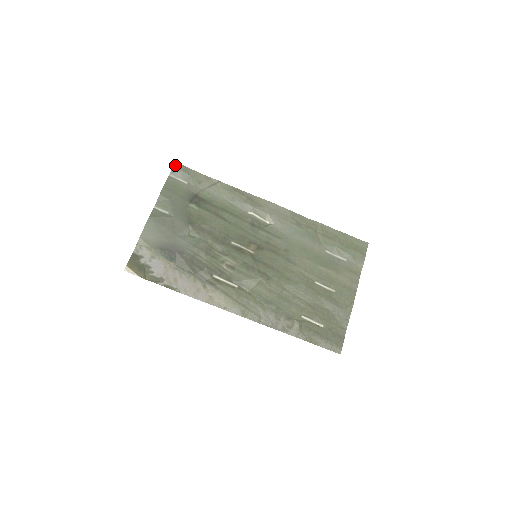
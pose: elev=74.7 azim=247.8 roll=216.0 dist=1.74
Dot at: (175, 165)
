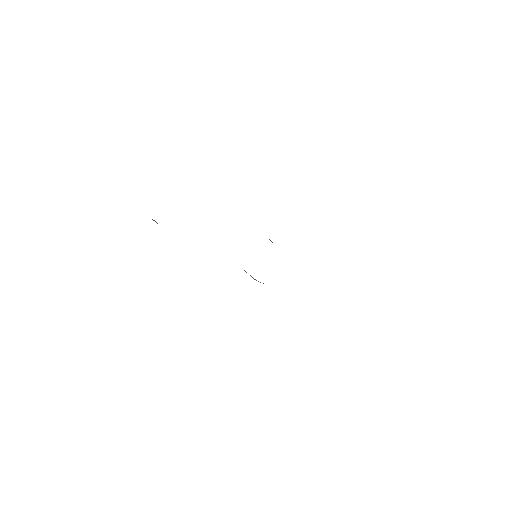
Dot at: occluded
